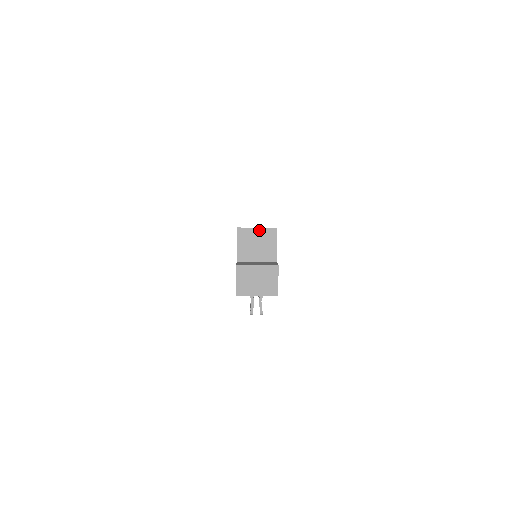
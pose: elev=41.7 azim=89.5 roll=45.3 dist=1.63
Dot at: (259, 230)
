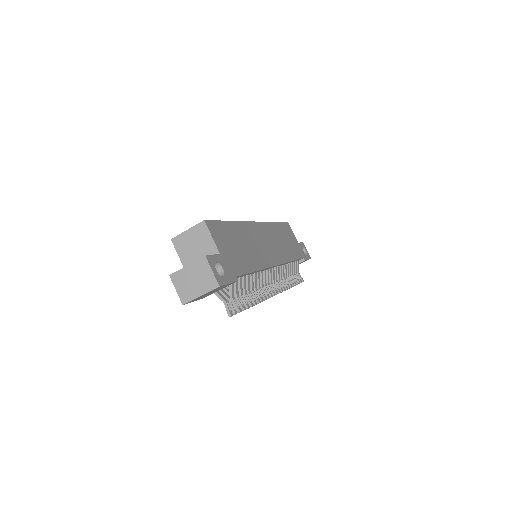
Dot at: (190, 231)
